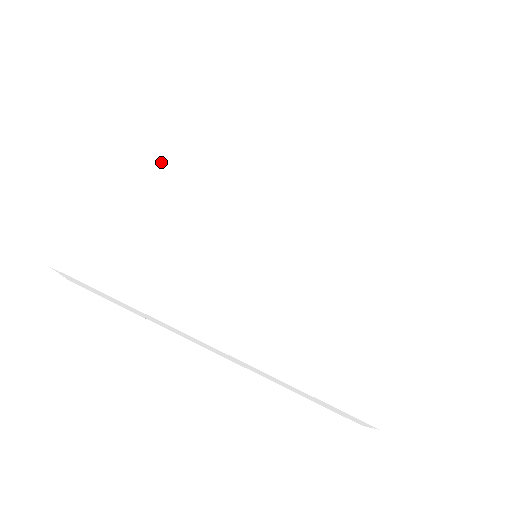
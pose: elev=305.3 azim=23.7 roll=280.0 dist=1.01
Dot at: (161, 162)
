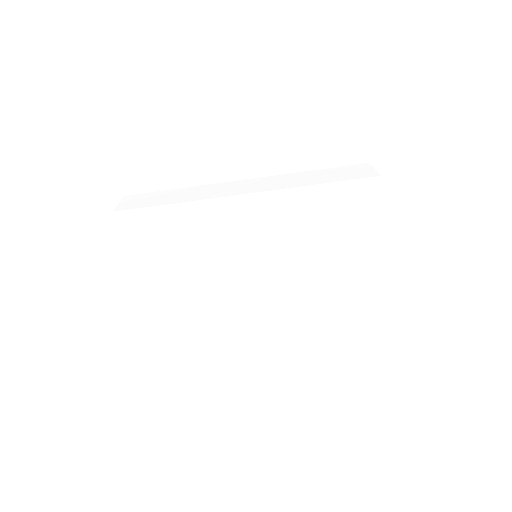
Dot at: (179, 302)
